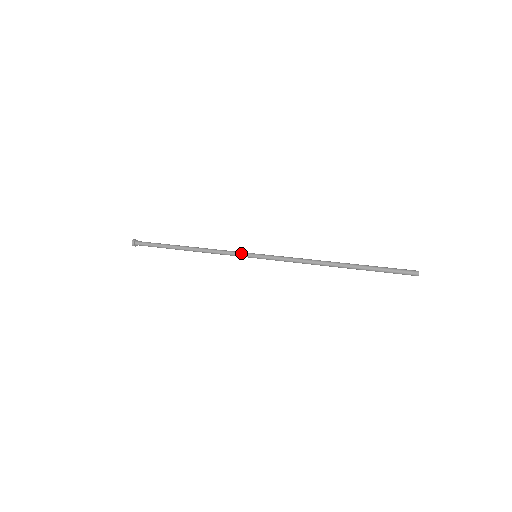
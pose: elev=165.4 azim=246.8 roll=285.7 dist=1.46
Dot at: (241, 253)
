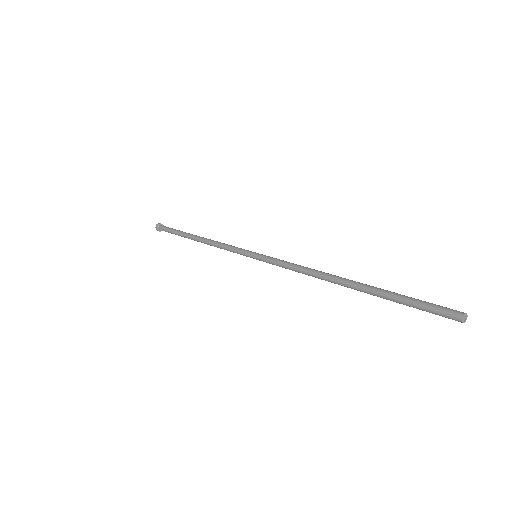
Dot at: (240, 253)
